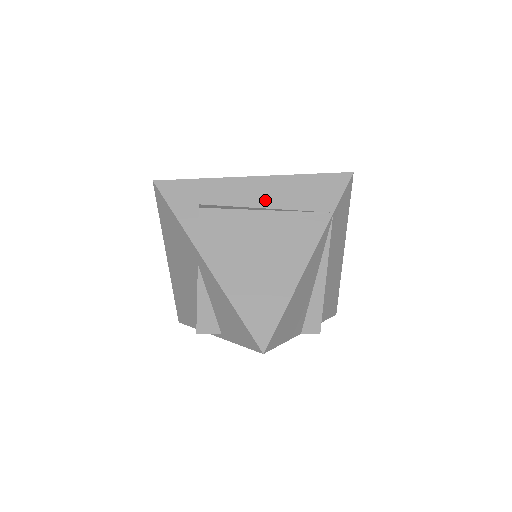
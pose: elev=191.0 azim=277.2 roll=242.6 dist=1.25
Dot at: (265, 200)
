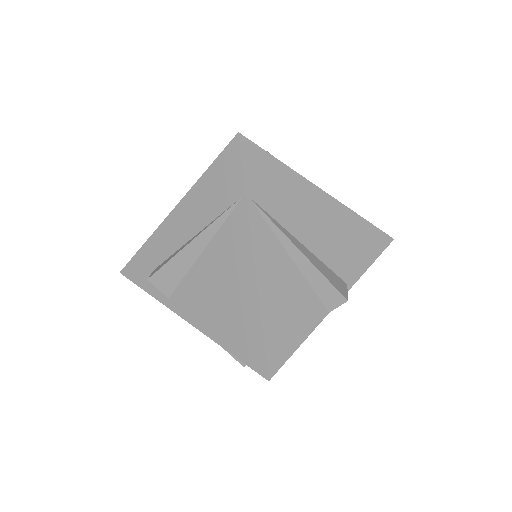
Dot at: (190, 228)
